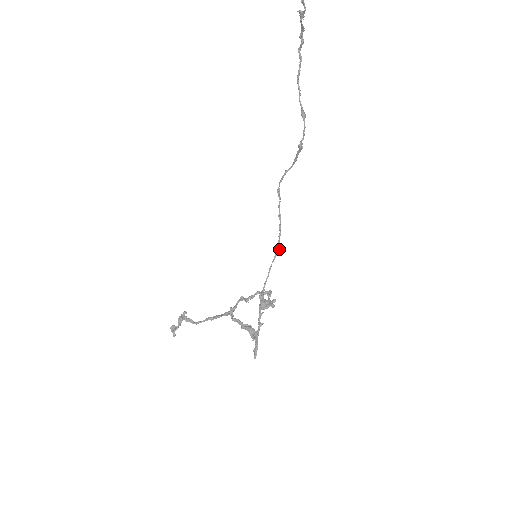
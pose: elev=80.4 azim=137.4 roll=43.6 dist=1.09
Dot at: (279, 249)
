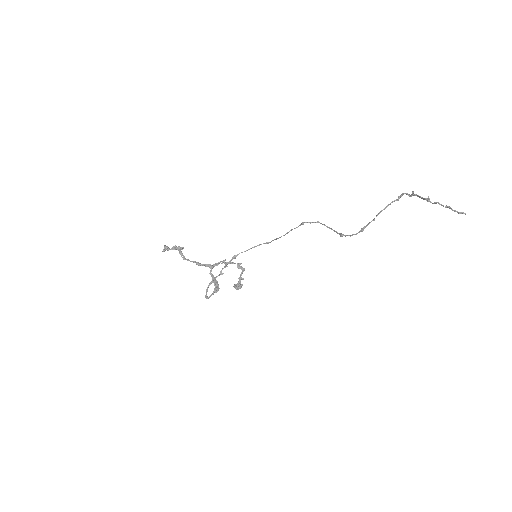
Dot at: occluded
